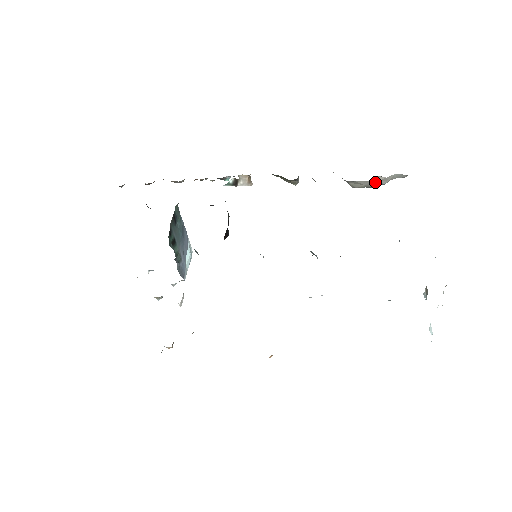
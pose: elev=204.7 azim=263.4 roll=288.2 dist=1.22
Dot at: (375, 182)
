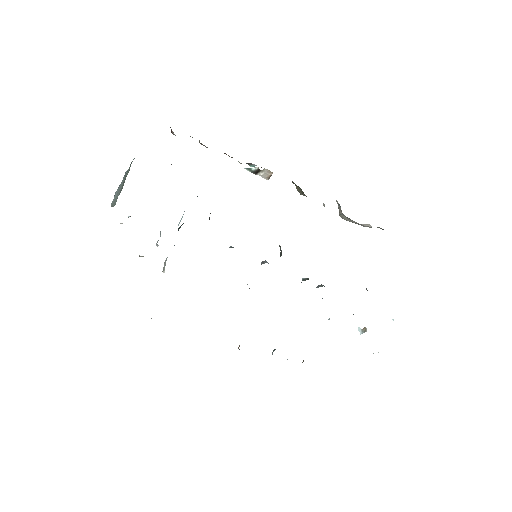
Dot at: (361, 224)
